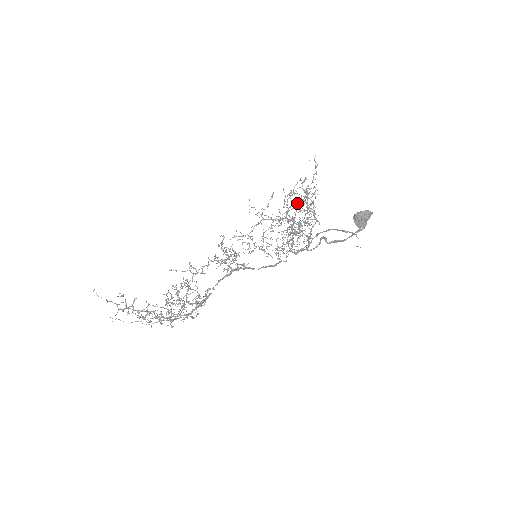
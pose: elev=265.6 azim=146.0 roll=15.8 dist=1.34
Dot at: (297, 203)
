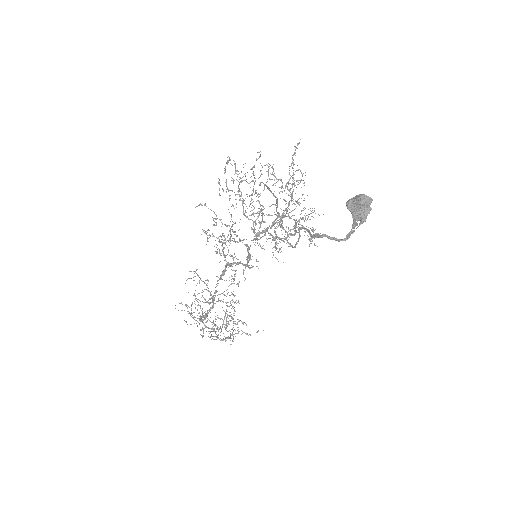
Dot at: (253, 175)
